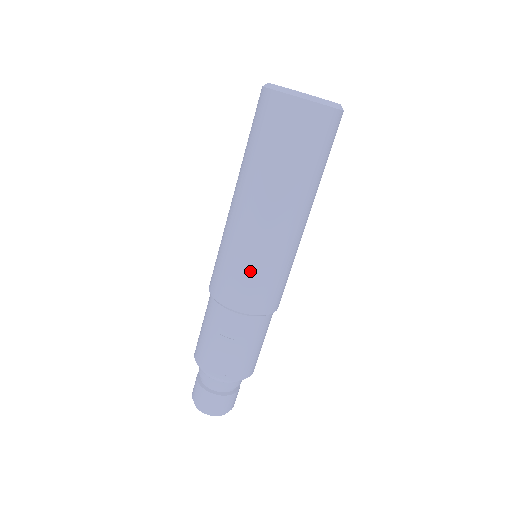
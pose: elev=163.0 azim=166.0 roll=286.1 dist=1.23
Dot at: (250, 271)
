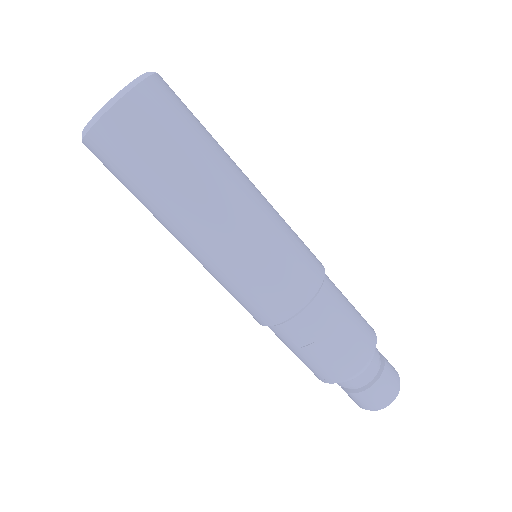
Dot at: (251, 282)
